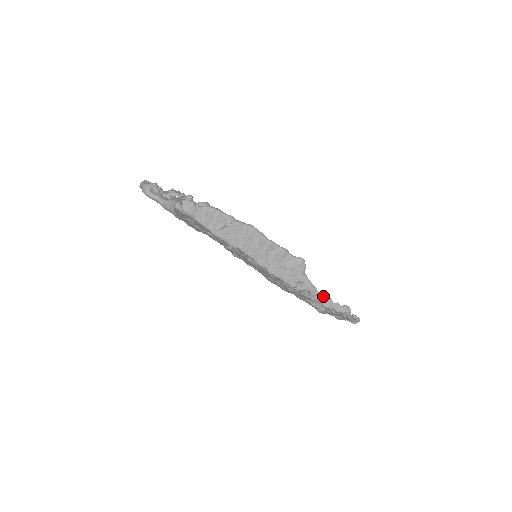
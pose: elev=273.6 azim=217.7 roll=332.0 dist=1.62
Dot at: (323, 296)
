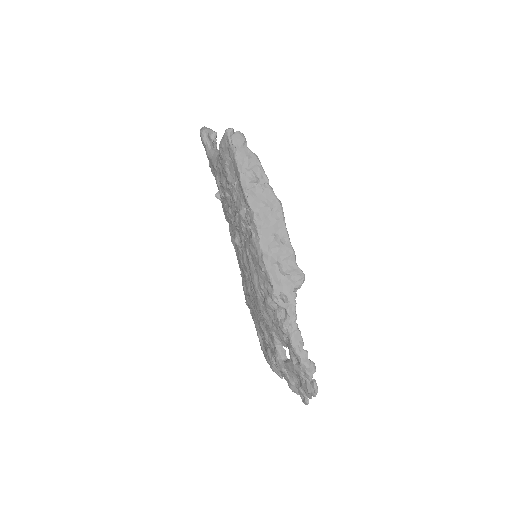
Dot at: (298, 331)
